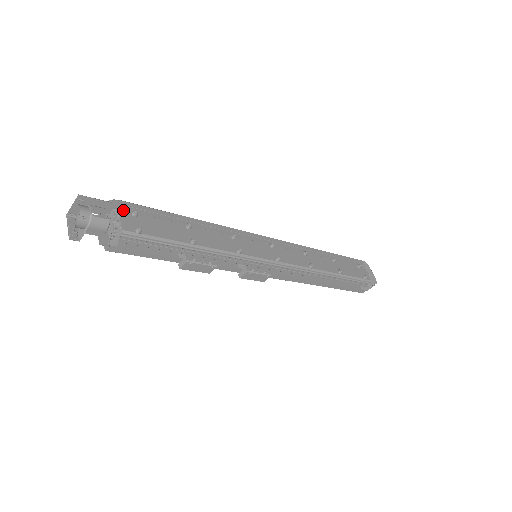
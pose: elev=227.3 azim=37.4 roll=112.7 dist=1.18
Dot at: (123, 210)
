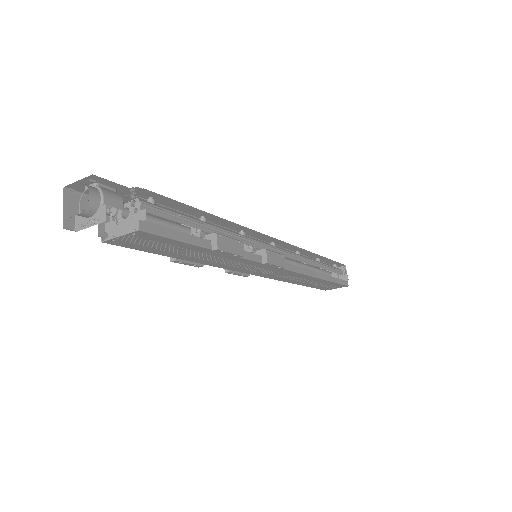
Dot at: occluded
